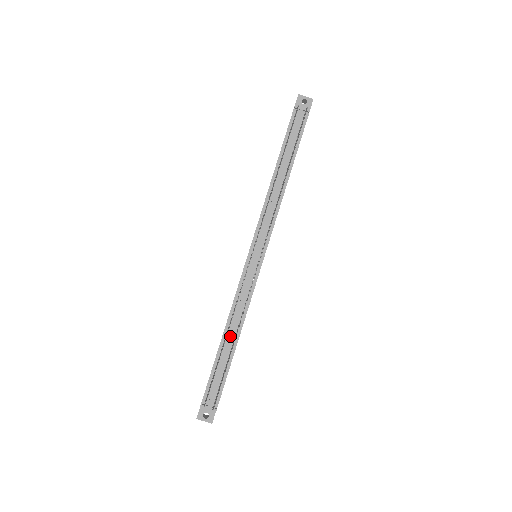
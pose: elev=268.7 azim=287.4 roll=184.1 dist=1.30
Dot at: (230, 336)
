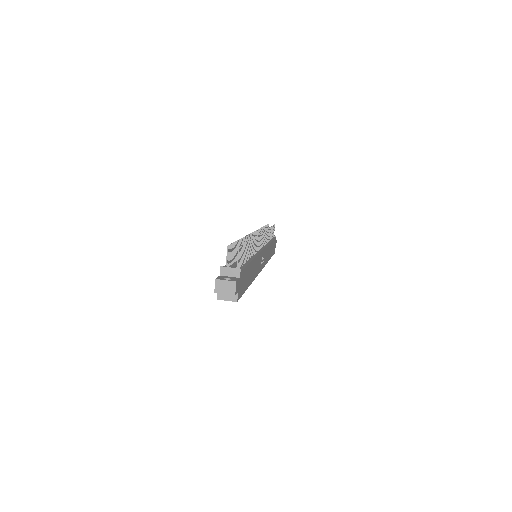
Dot at: occluded
